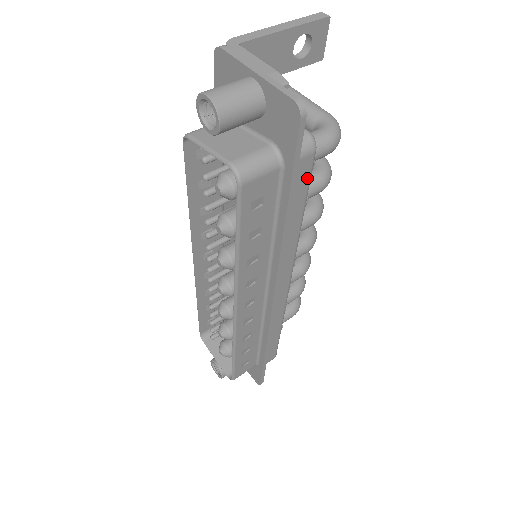
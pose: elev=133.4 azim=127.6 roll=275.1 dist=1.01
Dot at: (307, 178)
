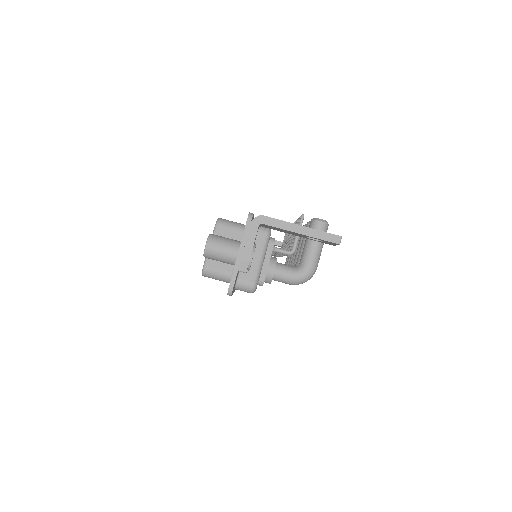
Dot at: occluded
